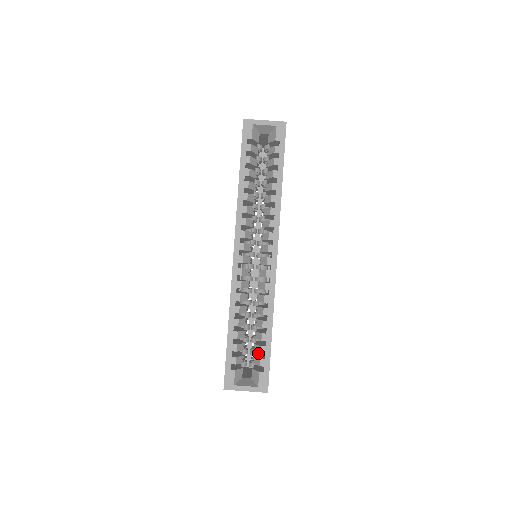
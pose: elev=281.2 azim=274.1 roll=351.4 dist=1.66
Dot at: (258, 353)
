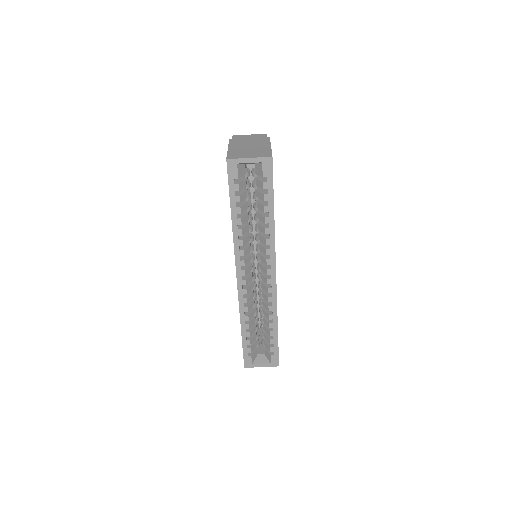
Dot at: occluded
